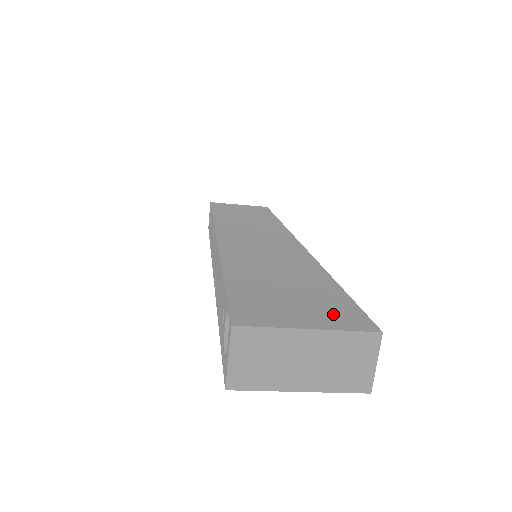
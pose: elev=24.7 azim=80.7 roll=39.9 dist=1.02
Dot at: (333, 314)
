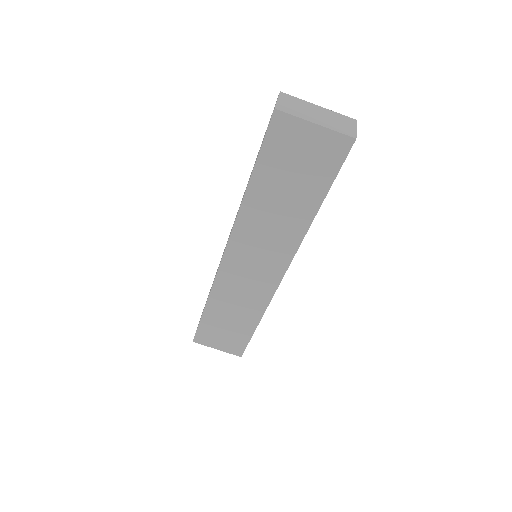
Dot at: occluded
